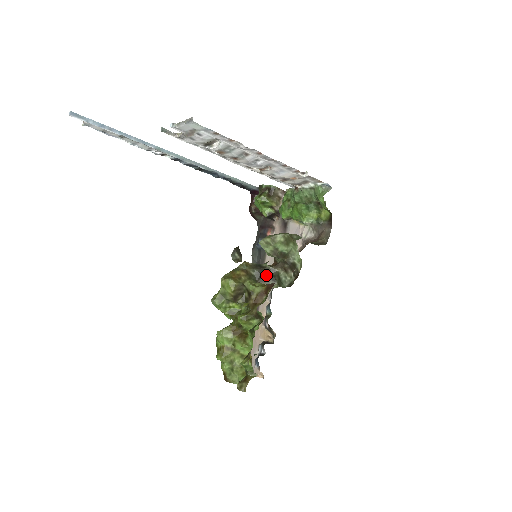
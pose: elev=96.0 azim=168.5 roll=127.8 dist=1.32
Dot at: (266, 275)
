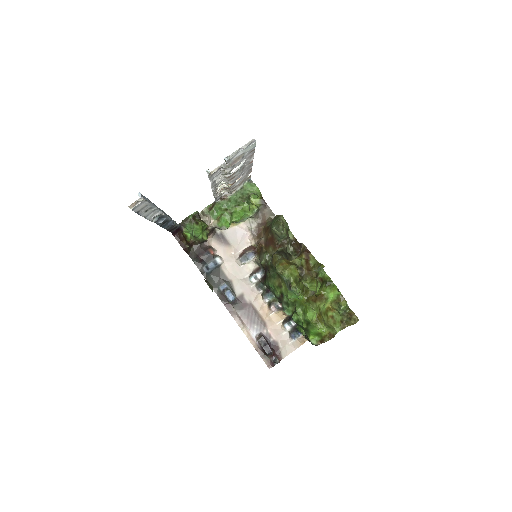
Dot at: (286, 255)
